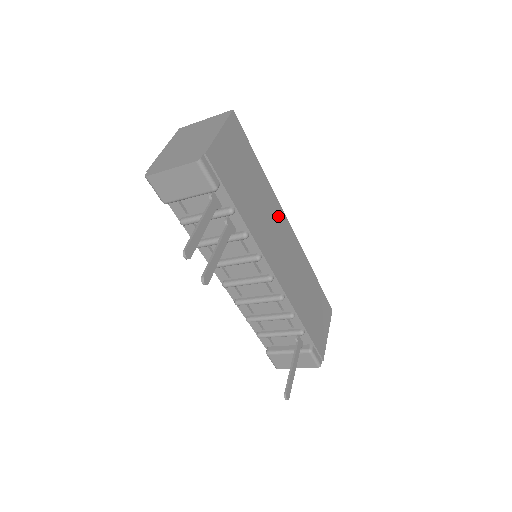
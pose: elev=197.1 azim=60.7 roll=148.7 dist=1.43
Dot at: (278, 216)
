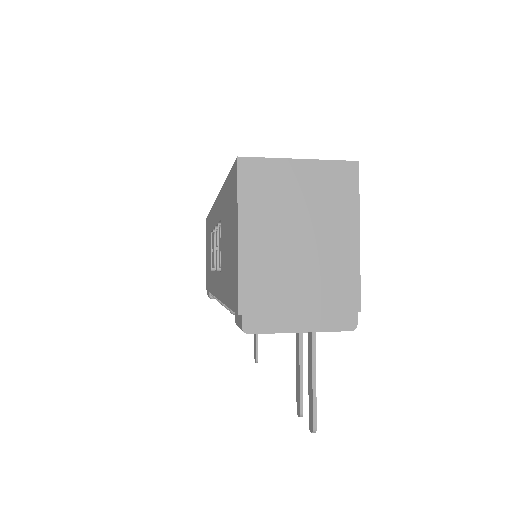
Dot at: occluded
